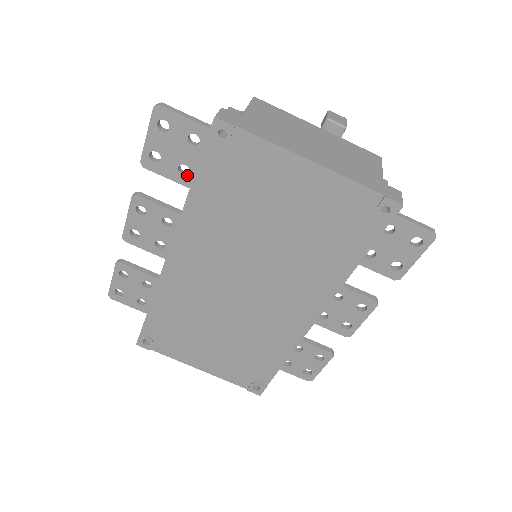
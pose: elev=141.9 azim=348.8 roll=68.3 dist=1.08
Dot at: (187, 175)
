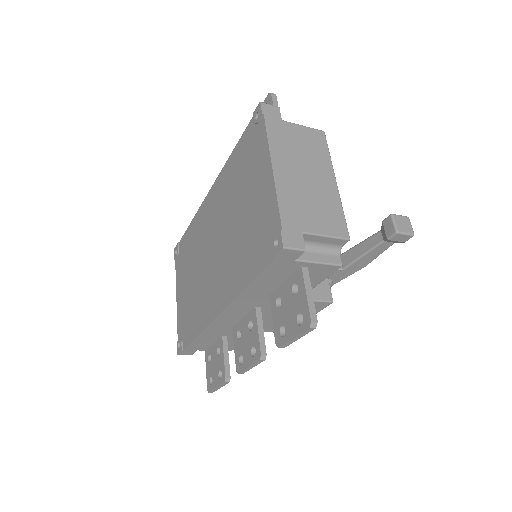
Dot at: occluded
